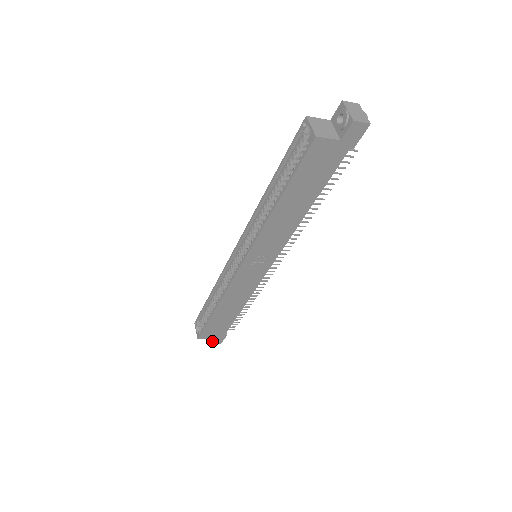
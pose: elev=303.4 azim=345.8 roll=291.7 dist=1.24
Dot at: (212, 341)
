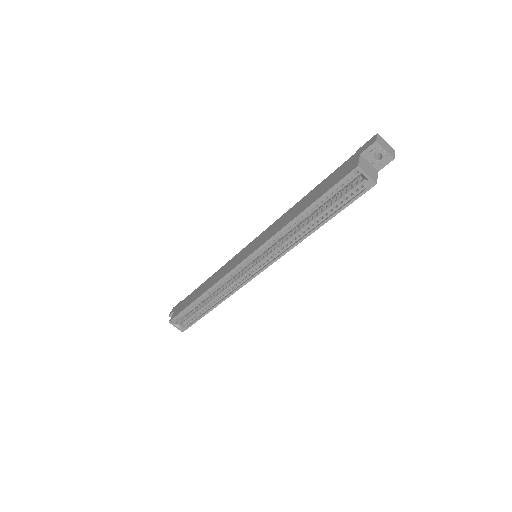
Dot at: occluded
